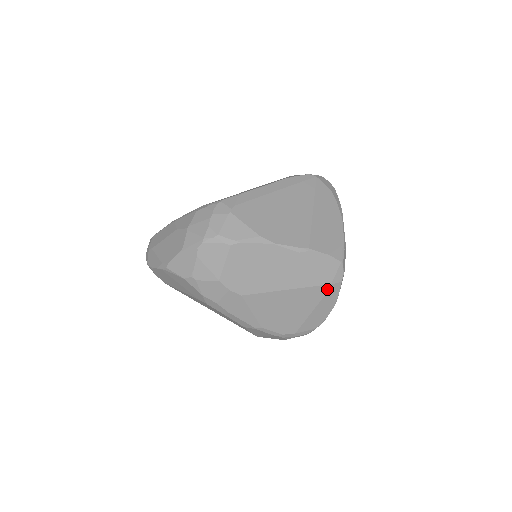
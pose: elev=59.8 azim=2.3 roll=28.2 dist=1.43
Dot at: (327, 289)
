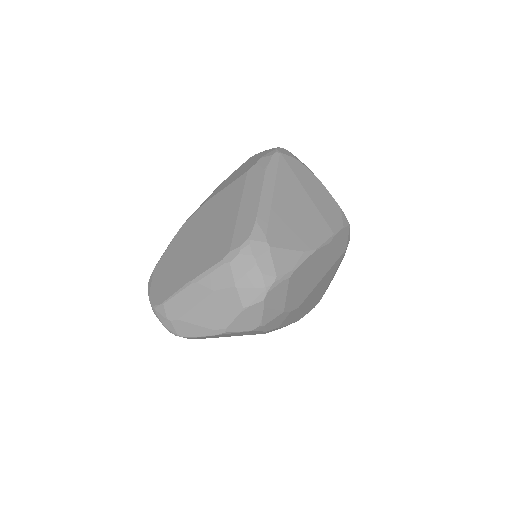
Dot at: (344, 253)
